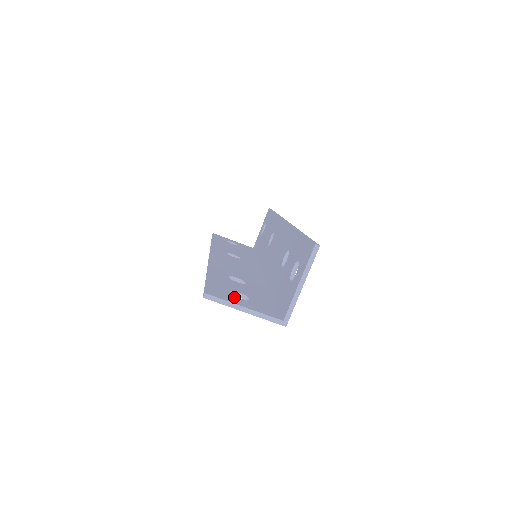
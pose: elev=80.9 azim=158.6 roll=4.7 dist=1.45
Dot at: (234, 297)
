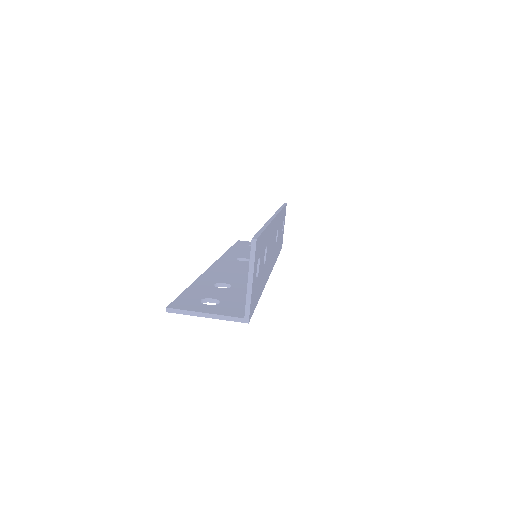
Dot at: (200, 305)
